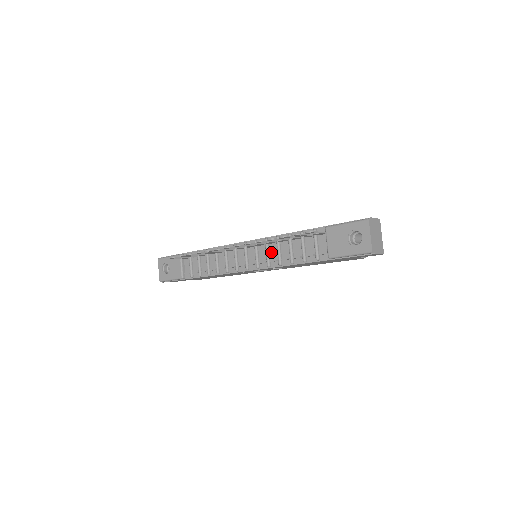
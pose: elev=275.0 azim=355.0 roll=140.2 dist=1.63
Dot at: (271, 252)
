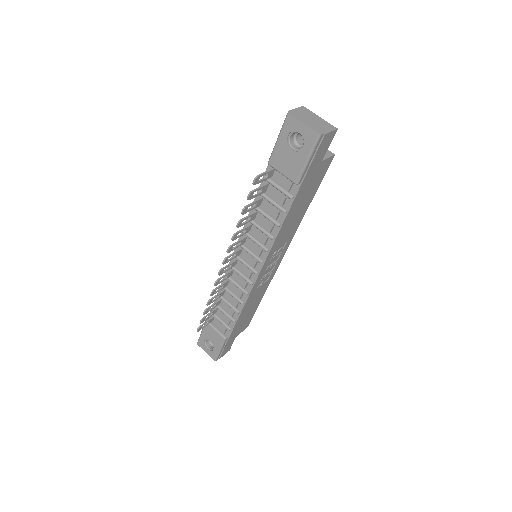
Dot at: (257, 237)
